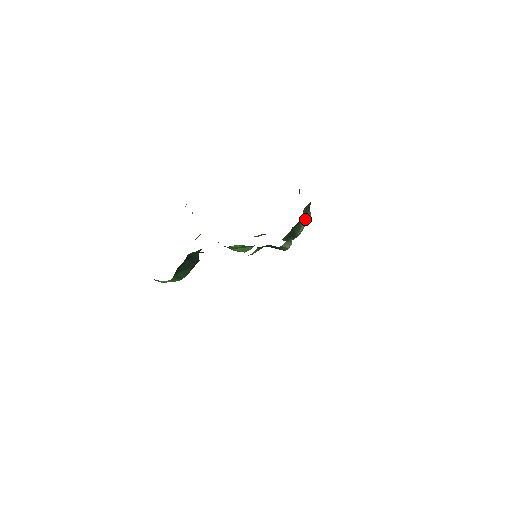
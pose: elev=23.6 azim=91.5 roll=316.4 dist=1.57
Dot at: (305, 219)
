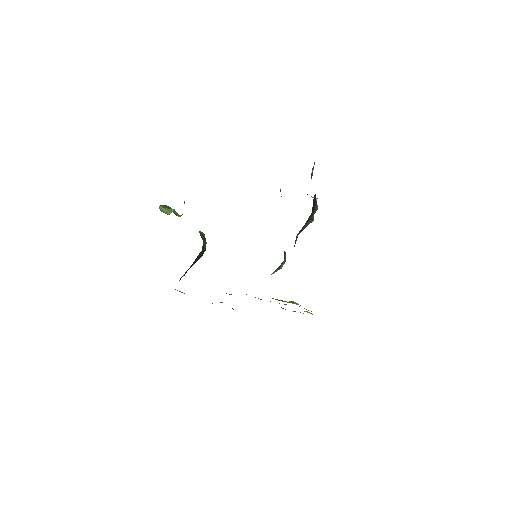
Dot at: (307, 224)
